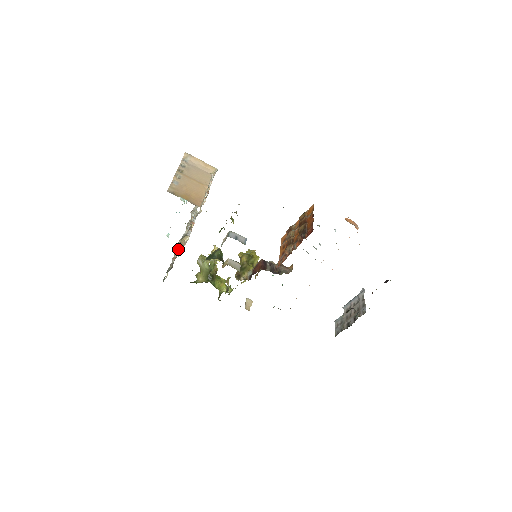
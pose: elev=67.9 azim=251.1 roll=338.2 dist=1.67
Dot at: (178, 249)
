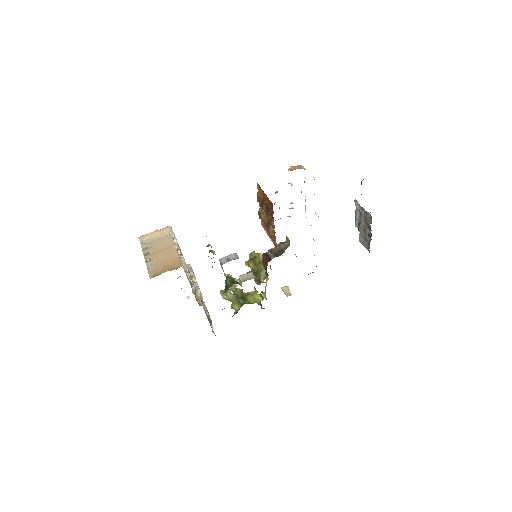
Dot at: (199, 305)
